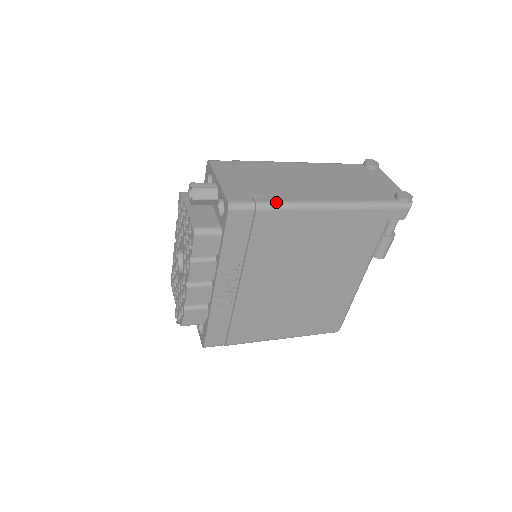
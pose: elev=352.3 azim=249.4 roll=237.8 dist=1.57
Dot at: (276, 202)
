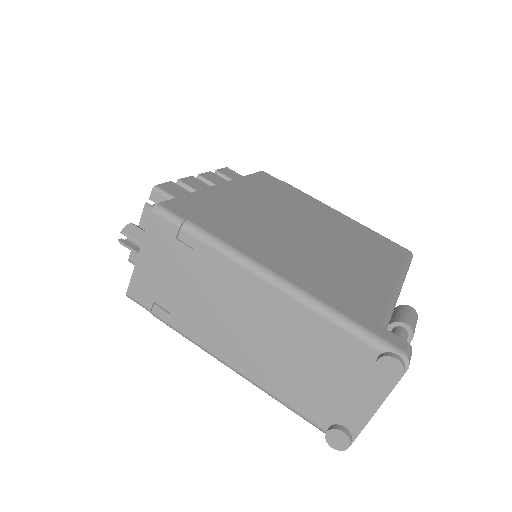
Dot at: (171, 326)
